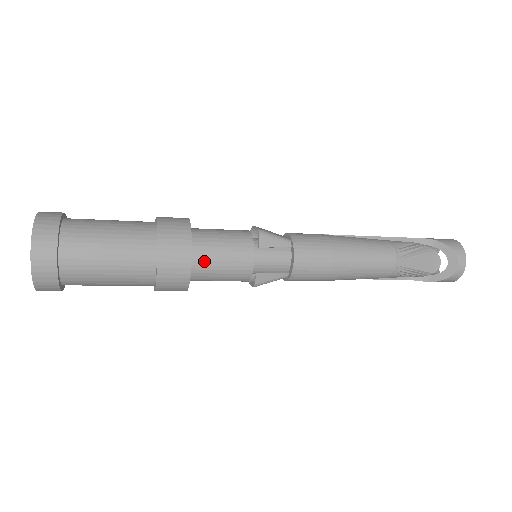
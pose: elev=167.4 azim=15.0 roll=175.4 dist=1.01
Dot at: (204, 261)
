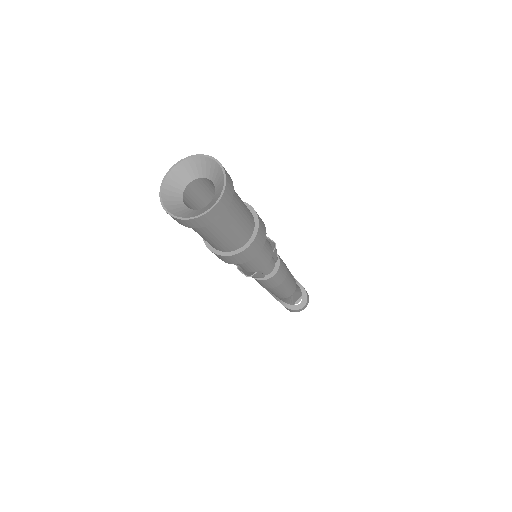
Dot at: occluded
